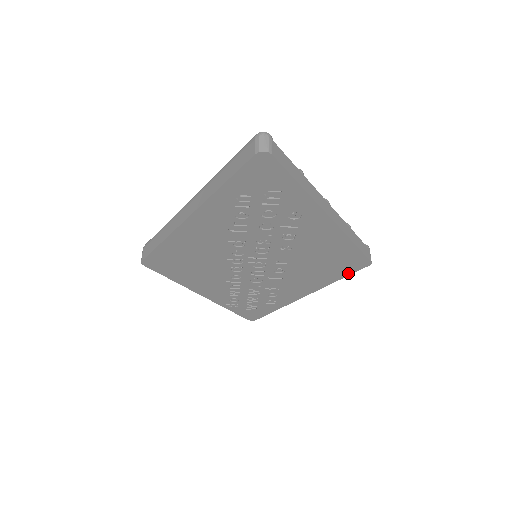
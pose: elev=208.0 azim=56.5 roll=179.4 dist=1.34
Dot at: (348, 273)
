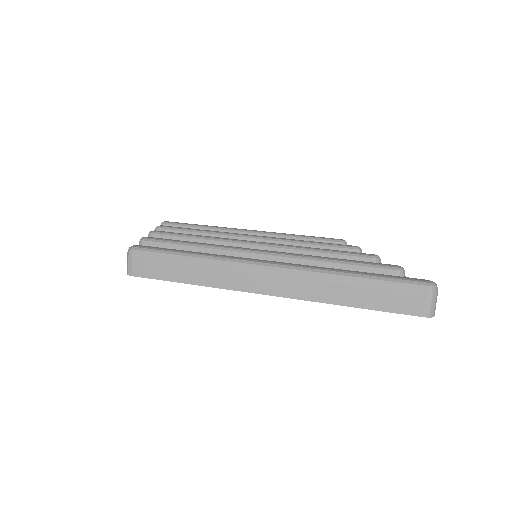
Dot at: occluded
